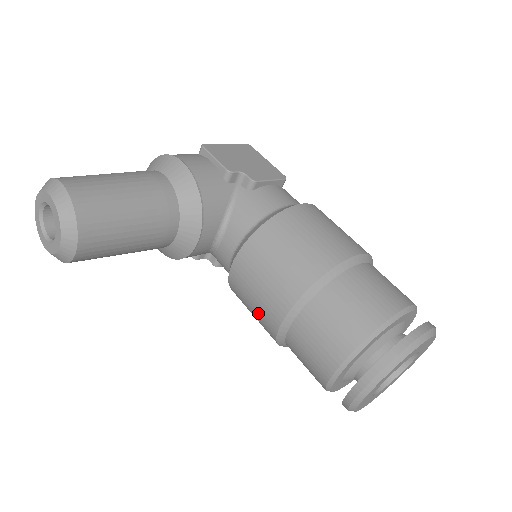
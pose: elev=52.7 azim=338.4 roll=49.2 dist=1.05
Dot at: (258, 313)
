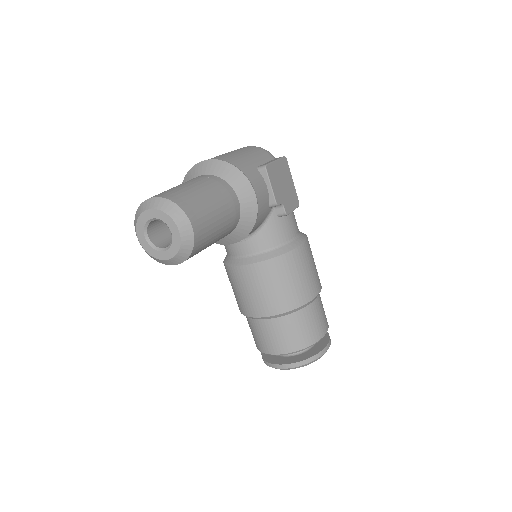
Dot at: (244, 299)
